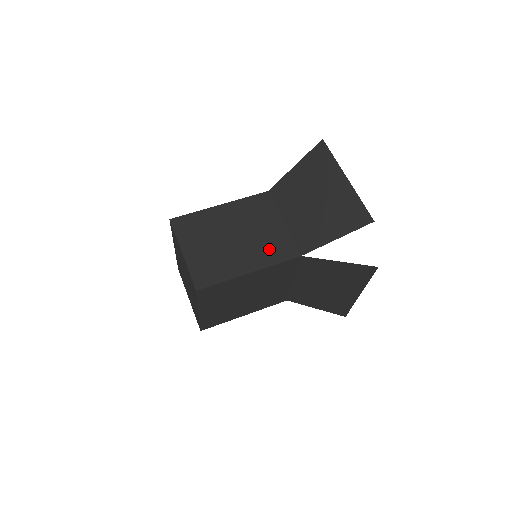
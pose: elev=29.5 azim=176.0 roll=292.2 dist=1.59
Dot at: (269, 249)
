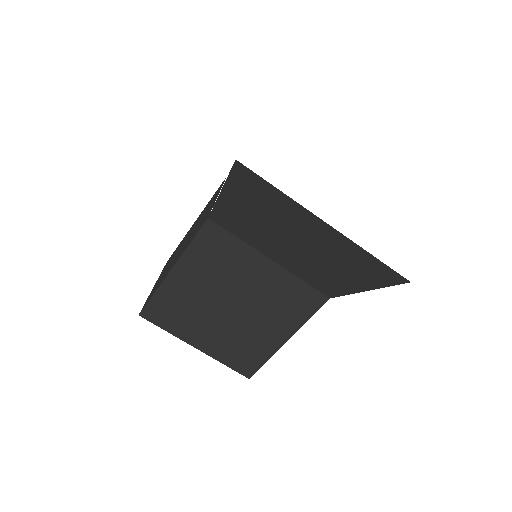
Dot at: occluded
